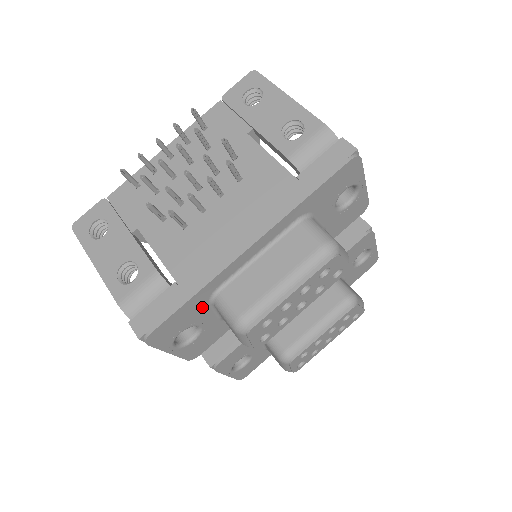
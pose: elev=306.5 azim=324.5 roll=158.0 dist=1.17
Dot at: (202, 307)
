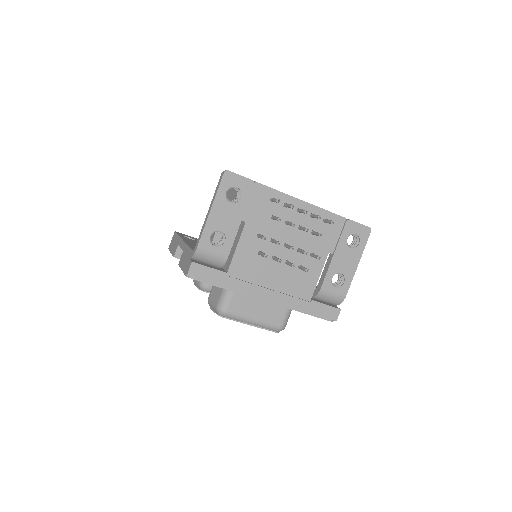
Dot at: occluded
